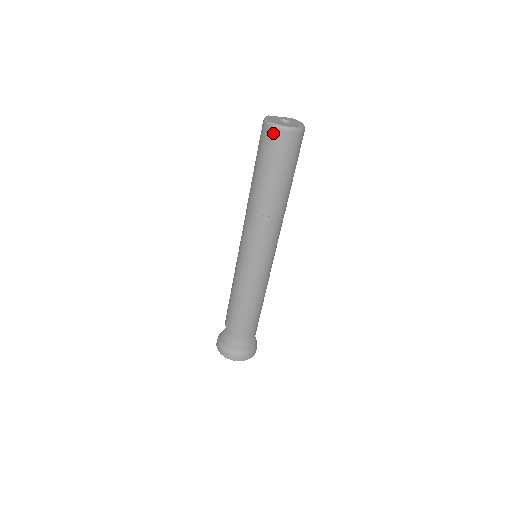
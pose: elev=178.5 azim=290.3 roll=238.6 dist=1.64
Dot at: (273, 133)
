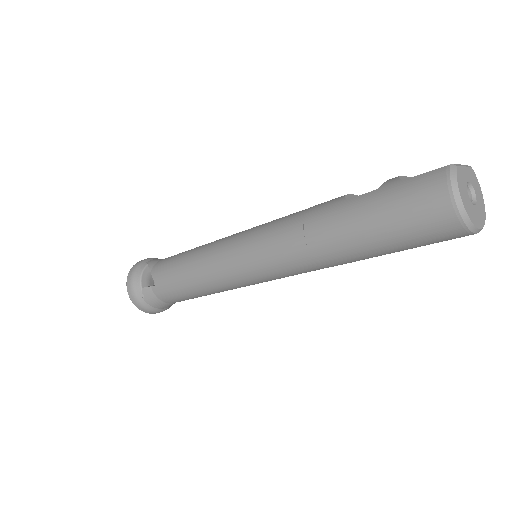
Dot at: (452, 226)
